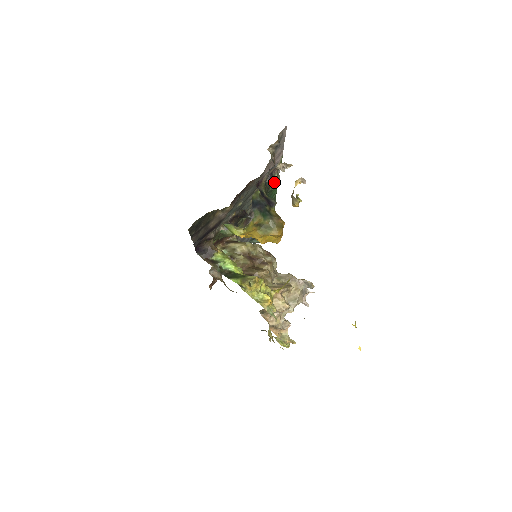
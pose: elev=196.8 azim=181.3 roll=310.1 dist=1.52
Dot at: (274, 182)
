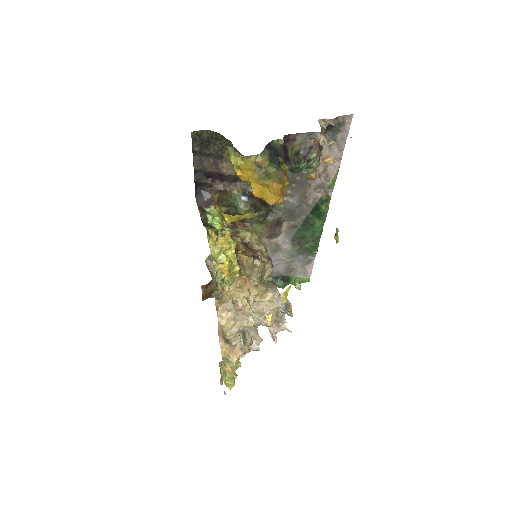
Dot at: (309, 162)
